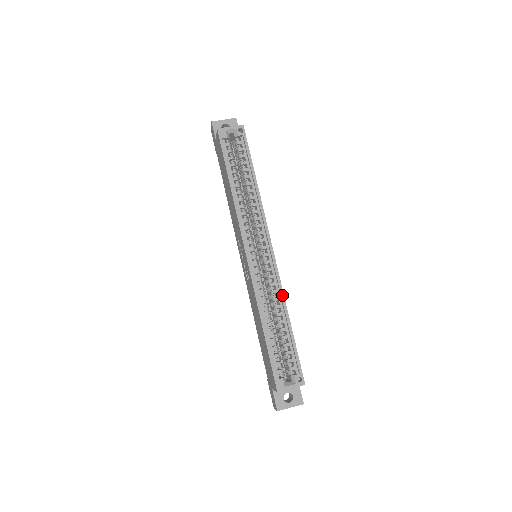
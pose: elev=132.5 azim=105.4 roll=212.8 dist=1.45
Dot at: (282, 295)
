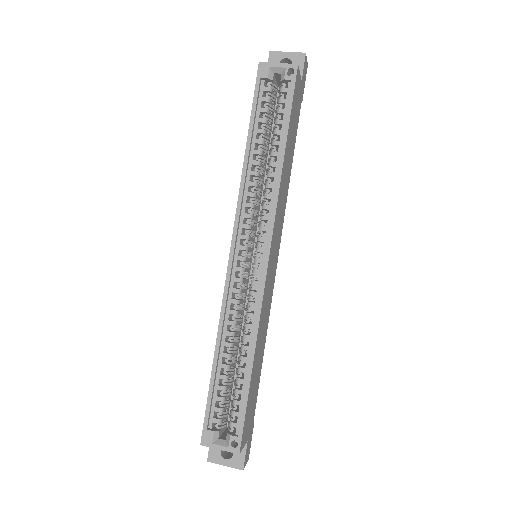
Dot at: (256, 324)
